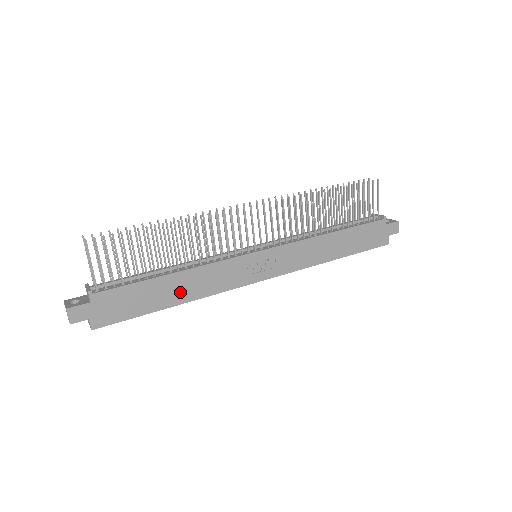
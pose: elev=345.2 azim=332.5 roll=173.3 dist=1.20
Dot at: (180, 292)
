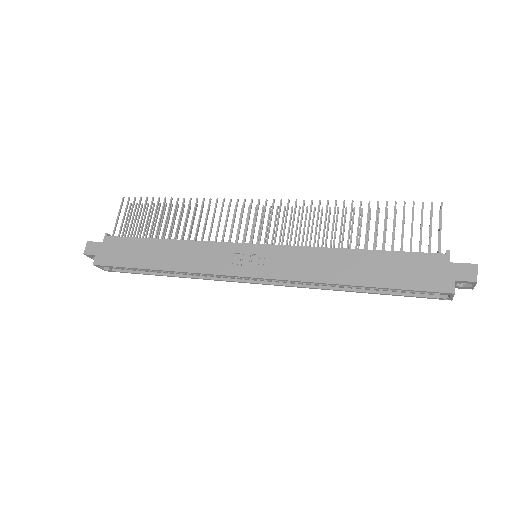
Dot at: (166, 259)
